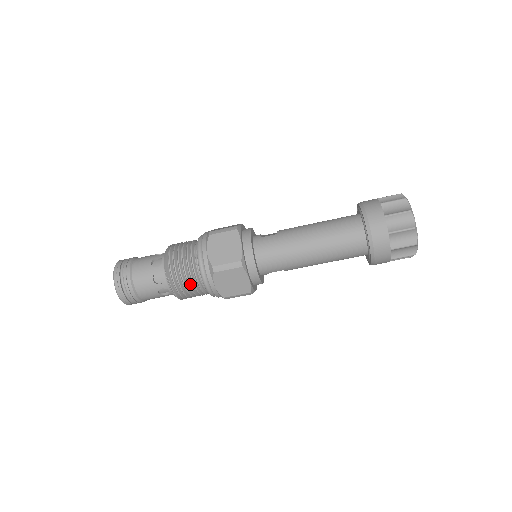
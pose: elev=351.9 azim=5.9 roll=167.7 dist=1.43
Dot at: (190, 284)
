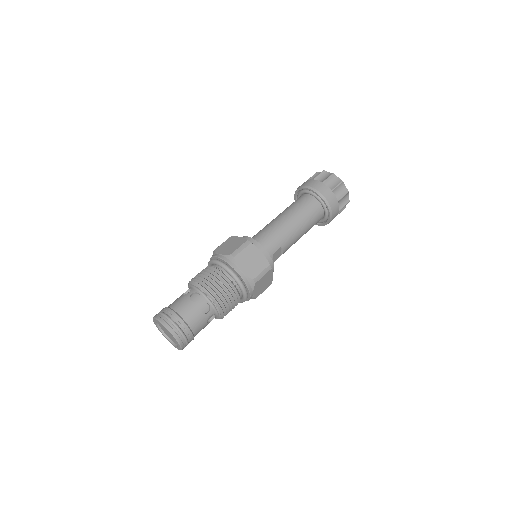
Dot at: (222, 283)
